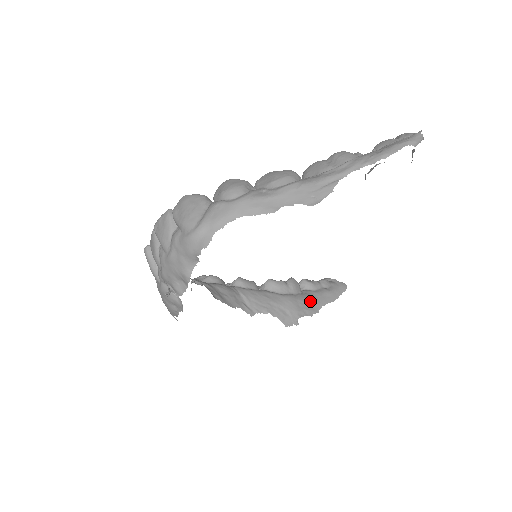
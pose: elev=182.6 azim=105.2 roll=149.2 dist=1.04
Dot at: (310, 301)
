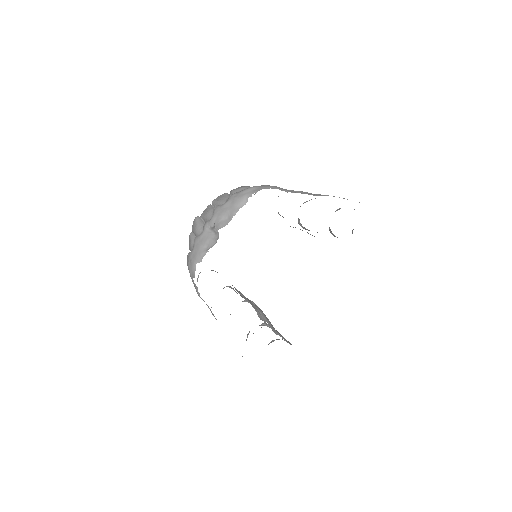
Dot at: (272, 325)
